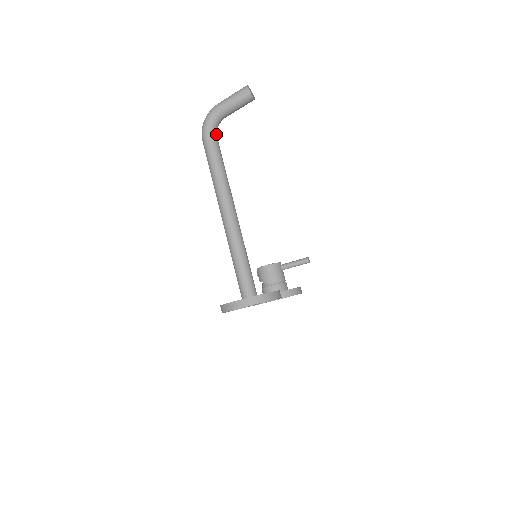
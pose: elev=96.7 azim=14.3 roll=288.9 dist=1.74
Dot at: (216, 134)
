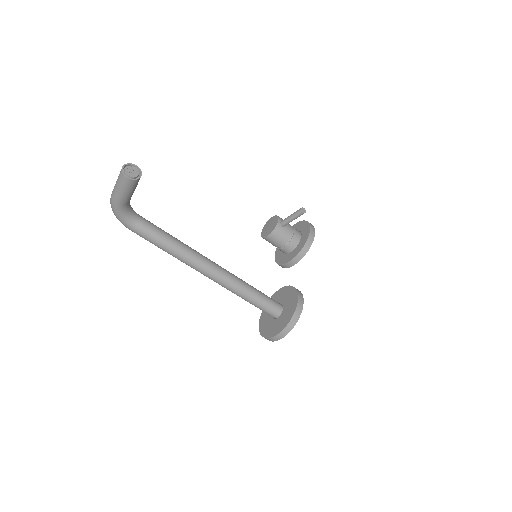
Dot at: (137, 217)
